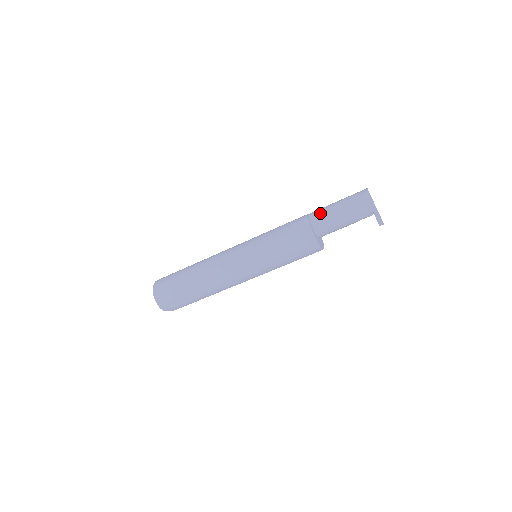
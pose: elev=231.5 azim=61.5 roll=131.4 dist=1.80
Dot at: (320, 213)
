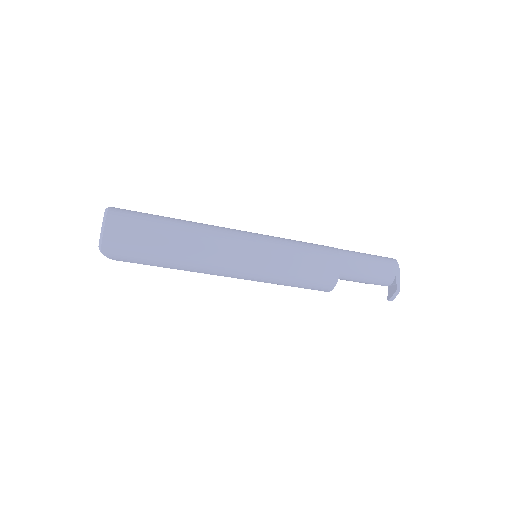
Dot at: (349, 254)
